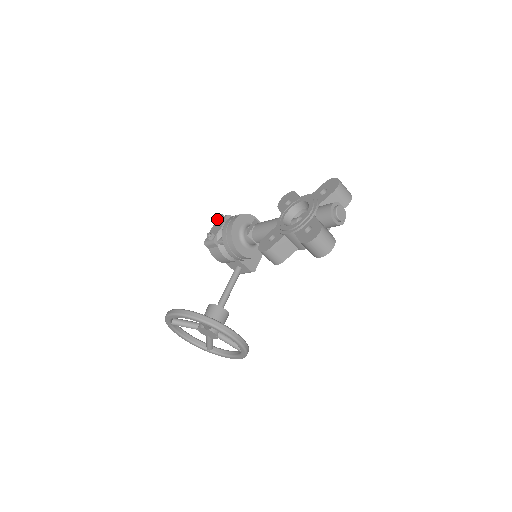
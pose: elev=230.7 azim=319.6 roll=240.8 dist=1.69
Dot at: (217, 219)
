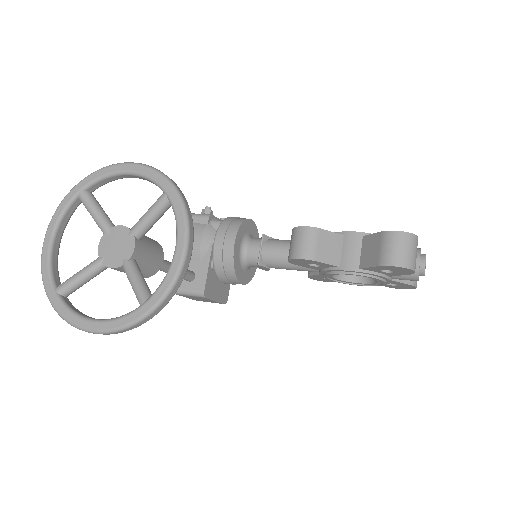
Dot at: occluded
